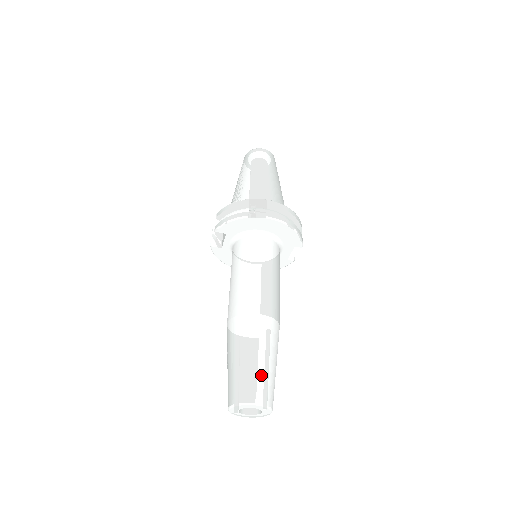
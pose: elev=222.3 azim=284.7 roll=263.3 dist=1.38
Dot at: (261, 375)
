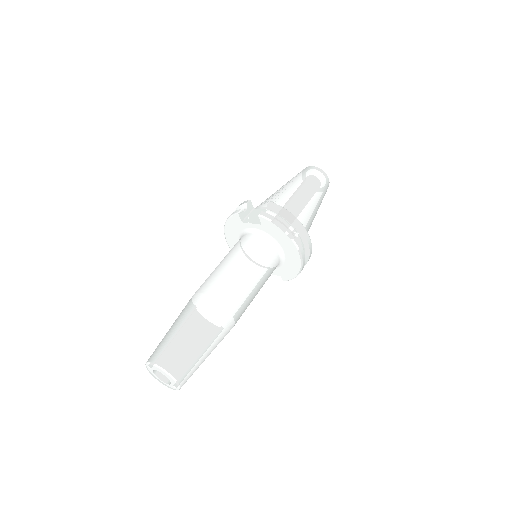
Dot at: (197, 364)
